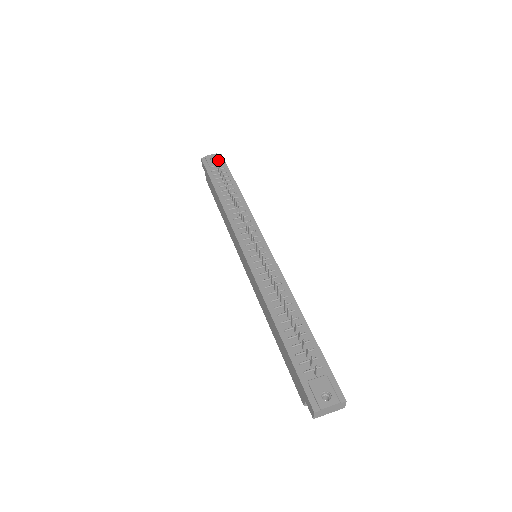
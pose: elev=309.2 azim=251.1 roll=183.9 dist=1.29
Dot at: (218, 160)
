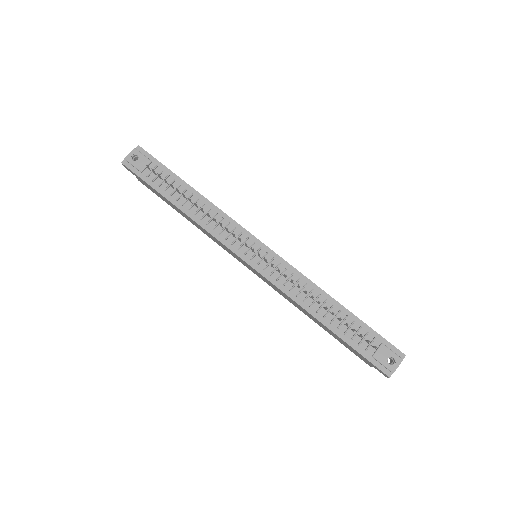
Dot at: (143, 158)
